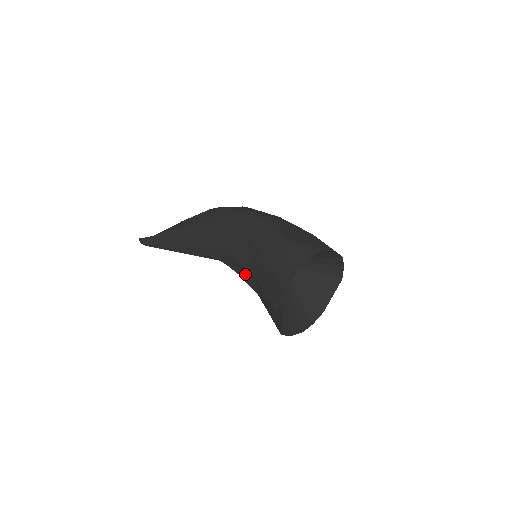
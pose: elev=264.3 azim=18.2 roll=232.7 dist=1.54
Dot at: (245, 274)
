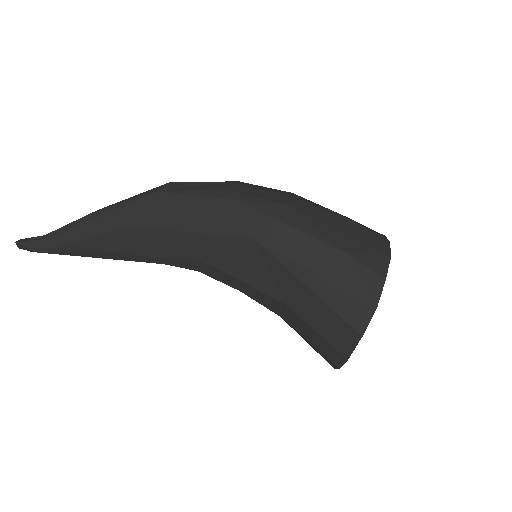
Dot at: (257, 294)
